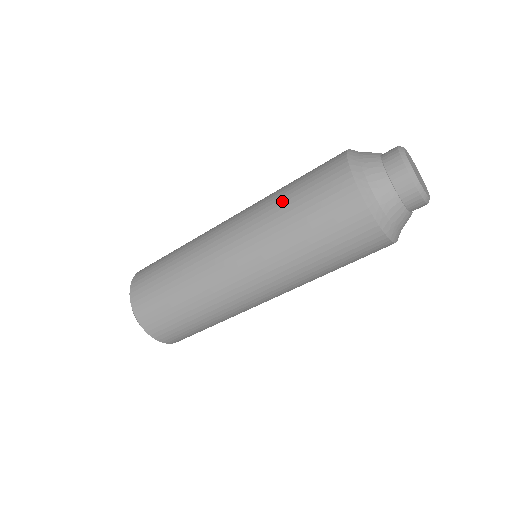
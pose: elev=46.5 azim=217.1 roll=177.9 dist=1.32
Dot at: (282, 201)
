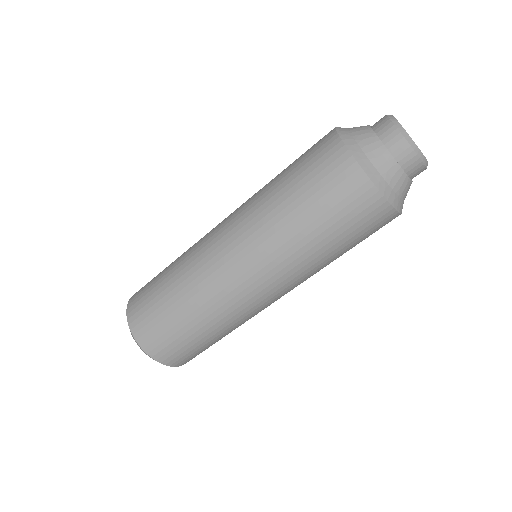
Dot at: (277, 190)
